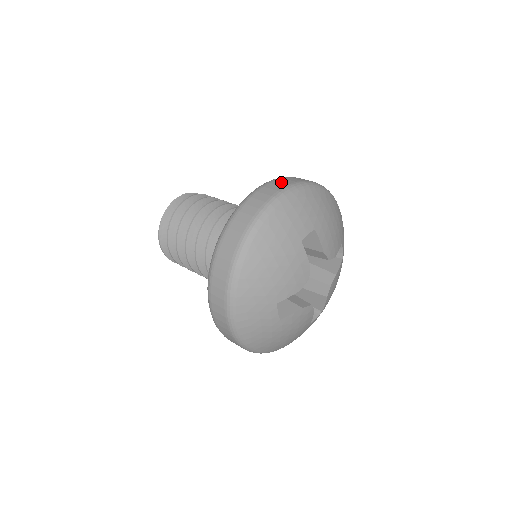
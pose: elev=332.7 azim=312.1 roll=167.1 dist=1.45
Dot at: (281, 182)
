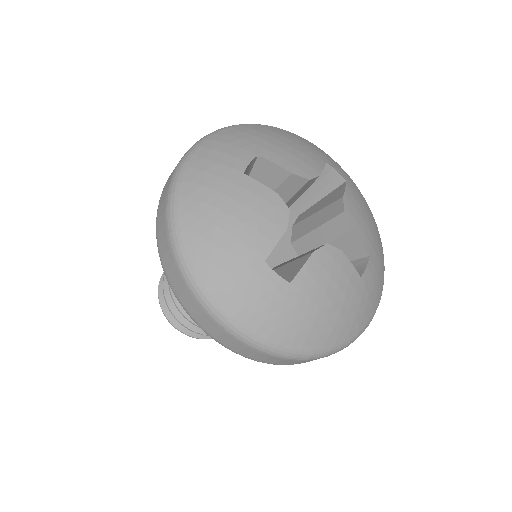
Dot at: occluded
